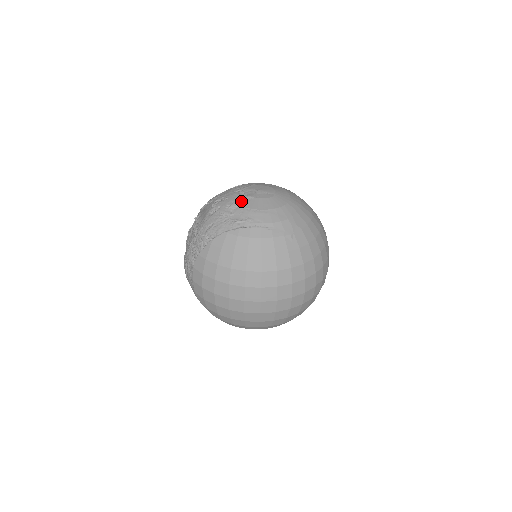
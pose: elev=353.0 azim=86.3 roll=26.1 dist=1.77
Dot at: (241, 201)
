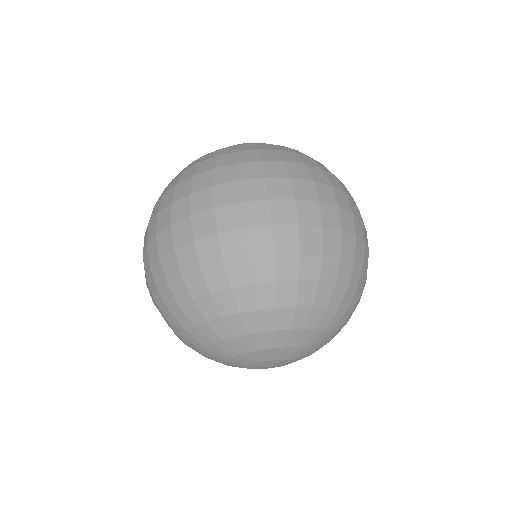
Dot at: occluded
